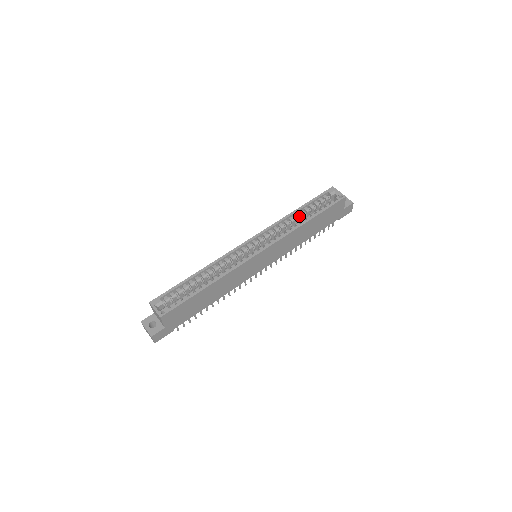
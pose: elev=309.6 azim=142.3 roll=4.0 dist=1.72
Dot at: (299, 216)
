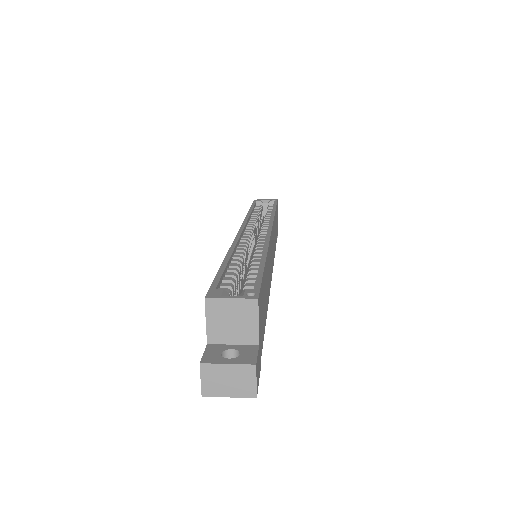
Dot at: occluded
